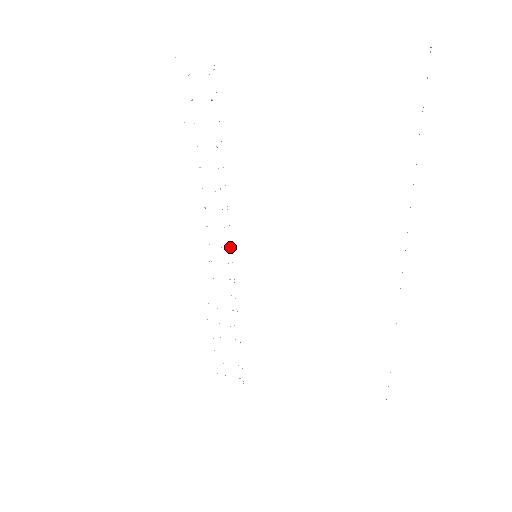
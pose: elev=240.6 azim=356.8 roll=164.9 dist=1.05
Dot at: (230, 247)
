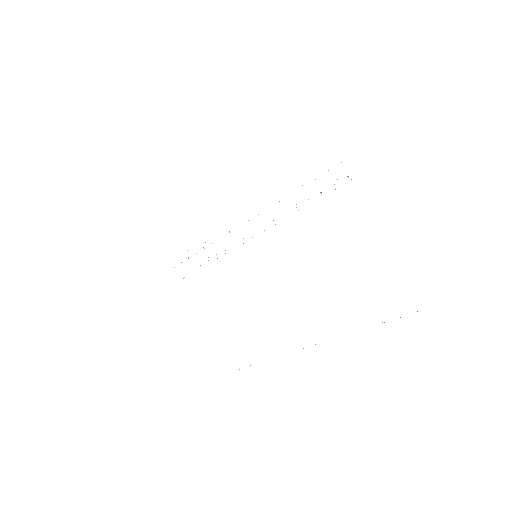
Dot at: occluded
